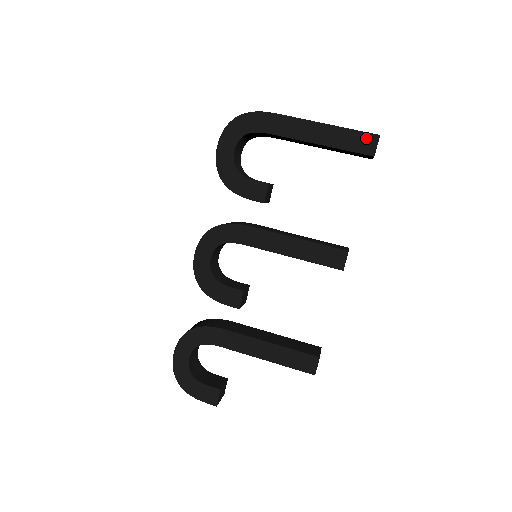
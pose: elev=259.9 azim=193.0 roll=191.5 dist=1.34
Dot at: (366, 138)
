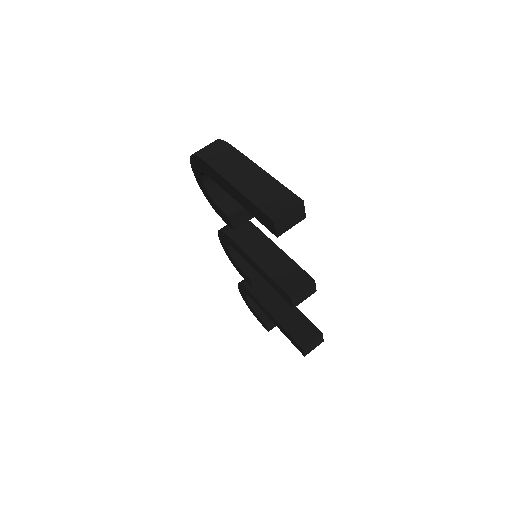
Dot at: (266, 218)
